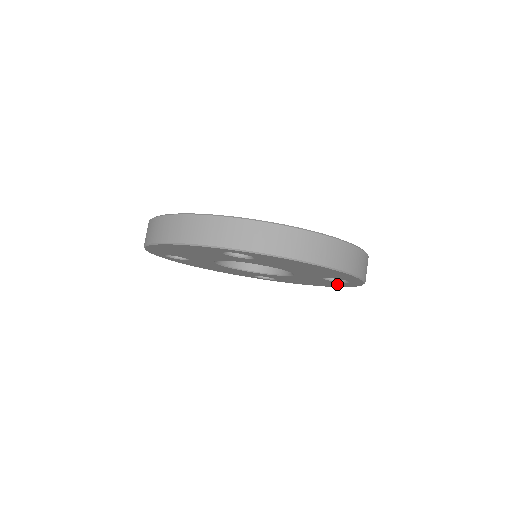
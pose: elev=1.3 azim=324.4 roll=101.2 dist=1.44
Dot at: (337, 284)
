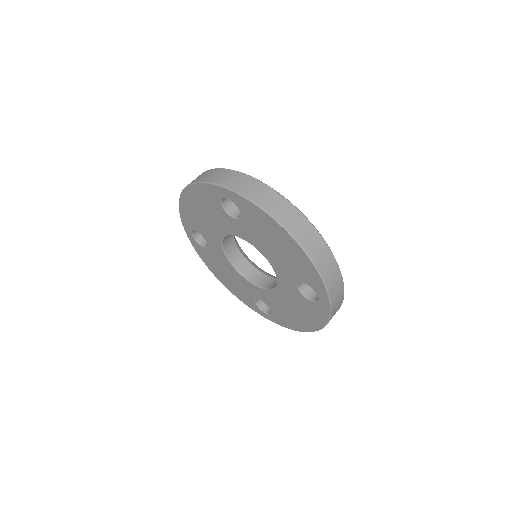
Dot at: (314, 315)
